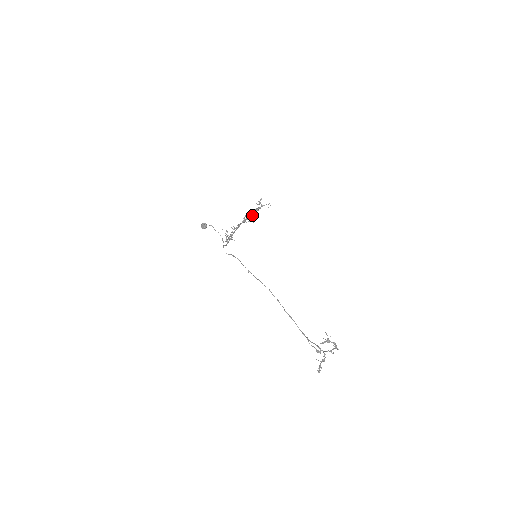
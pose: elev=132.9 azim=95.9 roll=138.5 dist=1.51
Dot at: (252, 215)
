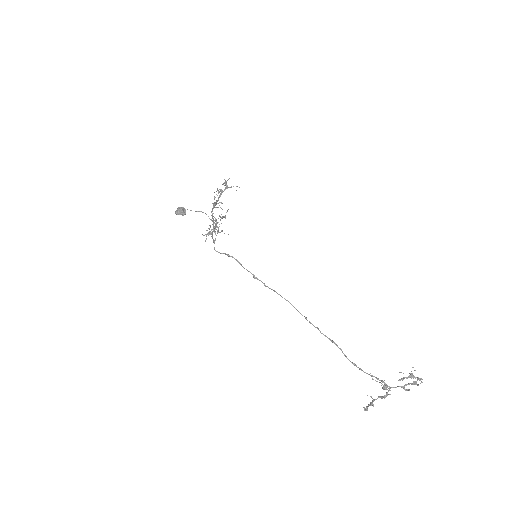
Dot at: occluded
